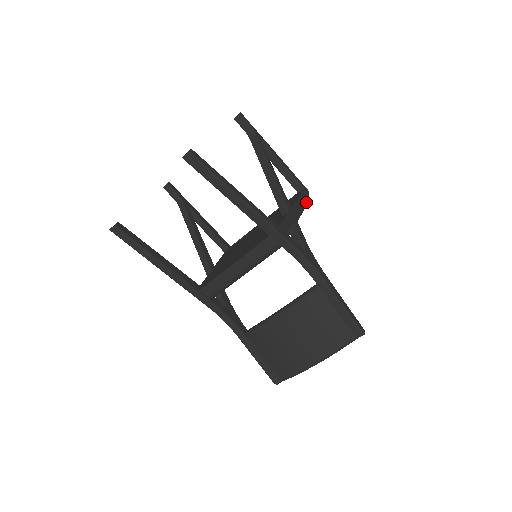
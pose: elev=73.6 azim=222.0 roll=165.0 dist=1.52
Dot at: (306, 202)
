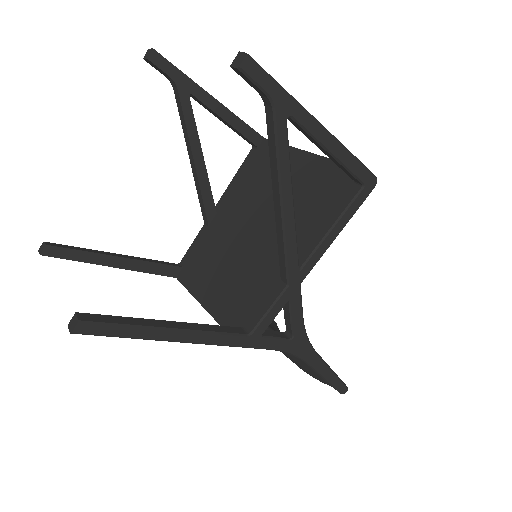
Dot at: occluded
